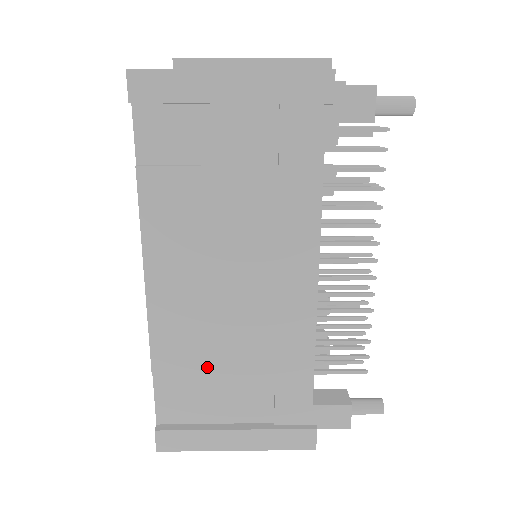
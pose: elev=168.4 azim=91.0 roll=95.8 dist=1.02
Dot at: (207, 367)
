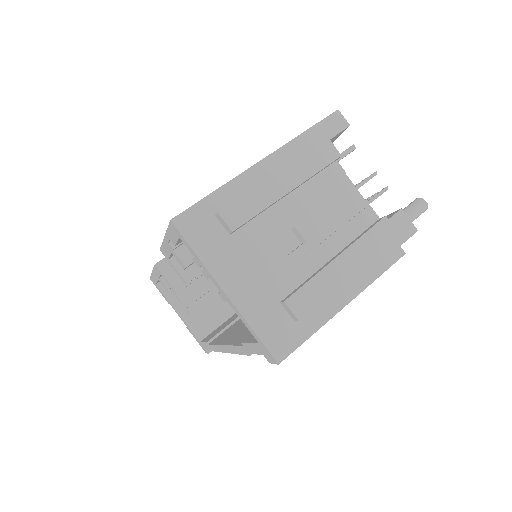
Dot at: occluded
